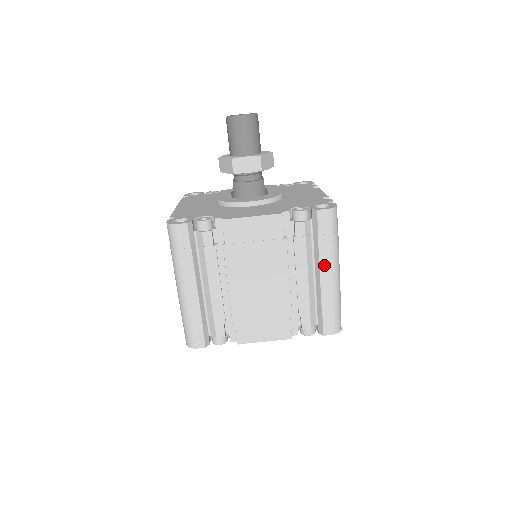
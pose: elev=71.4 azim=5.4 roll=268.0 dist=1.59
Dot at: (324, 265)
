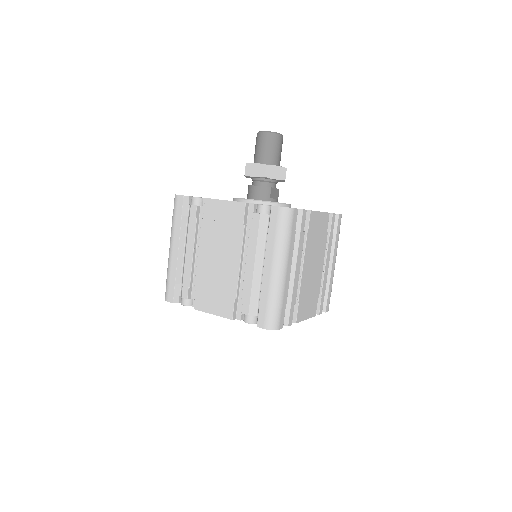
Dot at: (268, 258)
